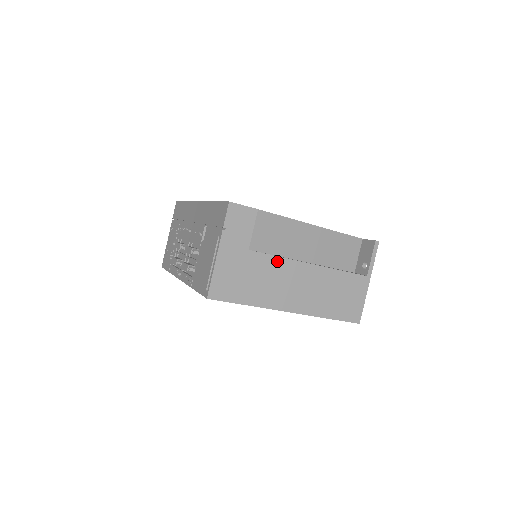
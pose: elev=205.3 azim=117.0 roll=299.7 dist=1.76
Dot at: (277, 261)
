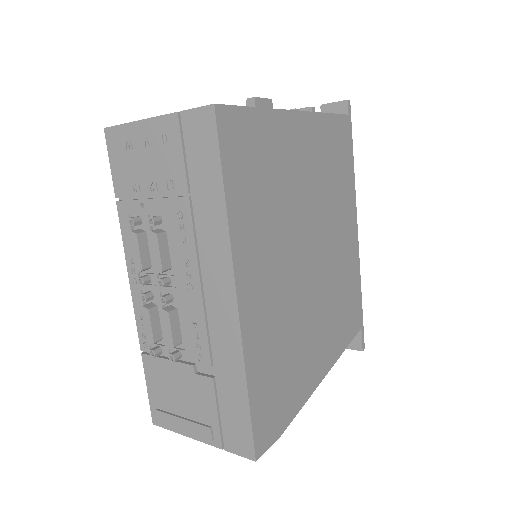
Dot at: occluded
